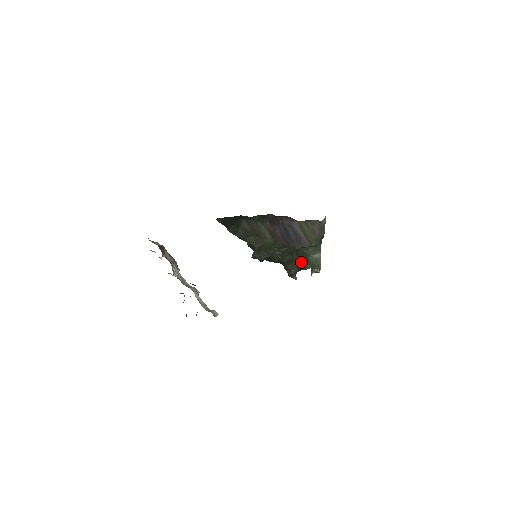
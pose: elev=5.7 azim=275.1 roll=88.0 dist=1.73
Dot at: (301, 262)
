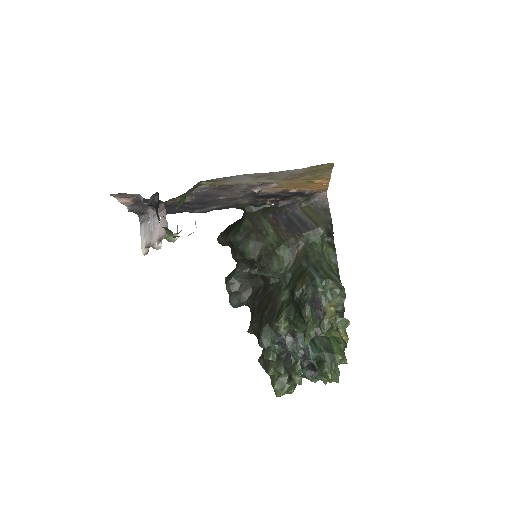
Dot at: (314, 271)
